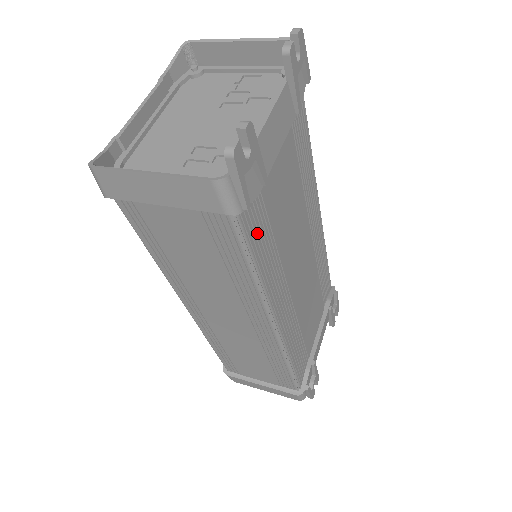
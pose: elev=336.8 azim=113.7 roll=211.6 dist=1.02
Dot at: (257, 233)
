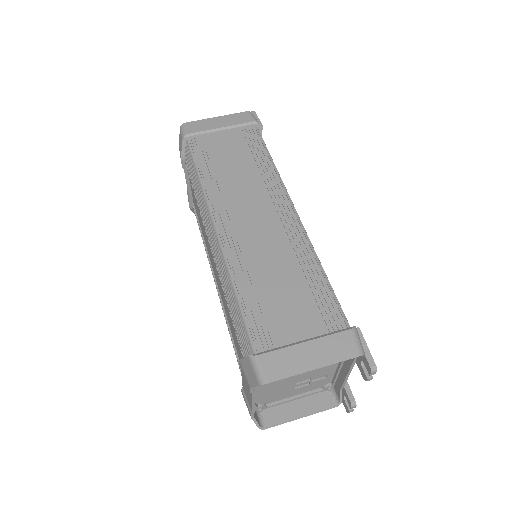
Dot at: occluded
